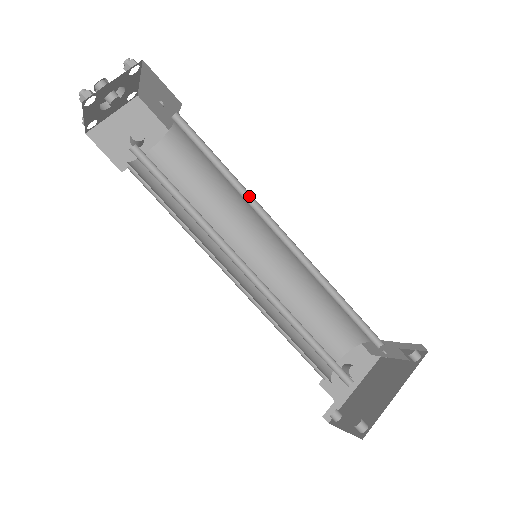
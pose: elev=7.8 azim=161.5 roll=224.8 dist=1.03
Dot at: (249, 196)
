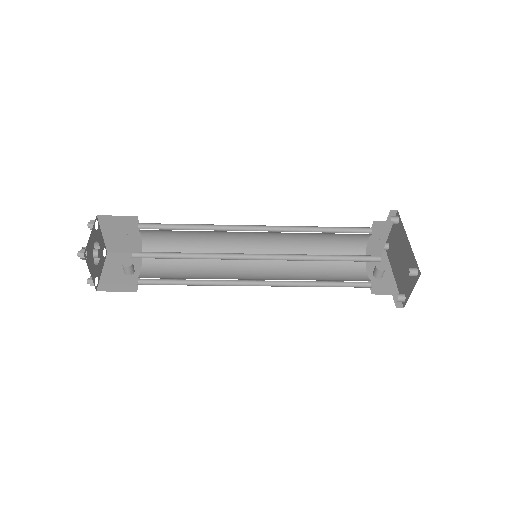
Dot at: (218, 228)
